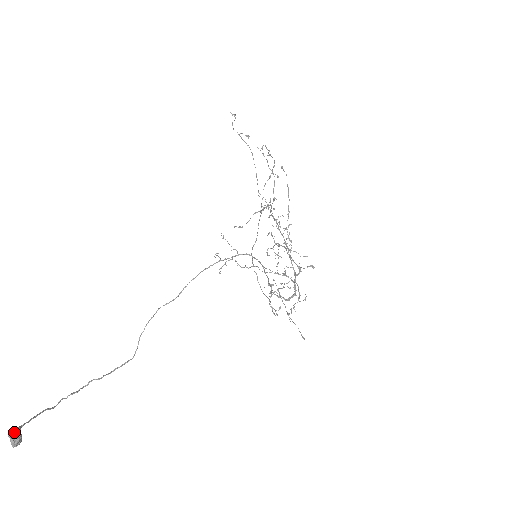
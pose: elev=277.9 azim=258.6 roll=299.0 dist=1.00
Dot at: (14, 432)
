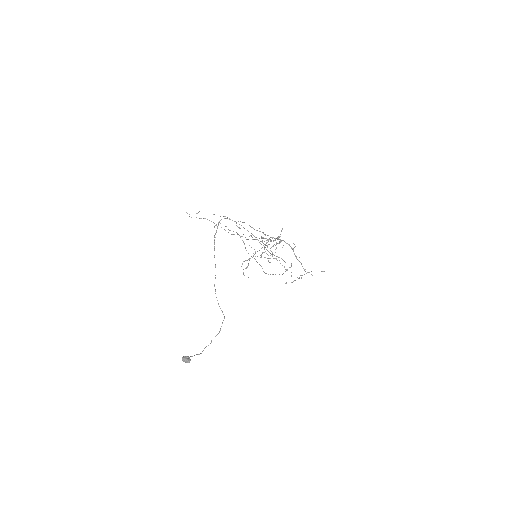
Dot at: (184, 356)
